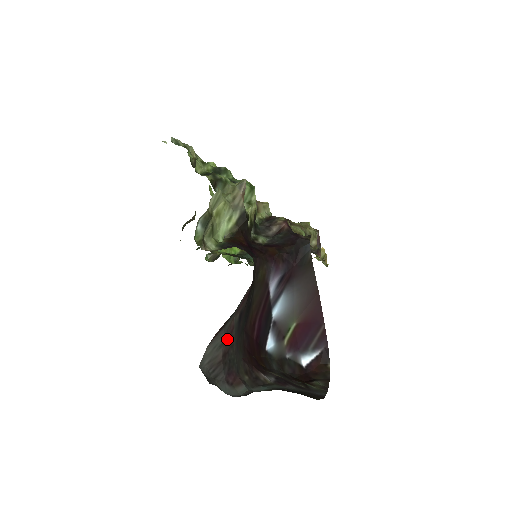
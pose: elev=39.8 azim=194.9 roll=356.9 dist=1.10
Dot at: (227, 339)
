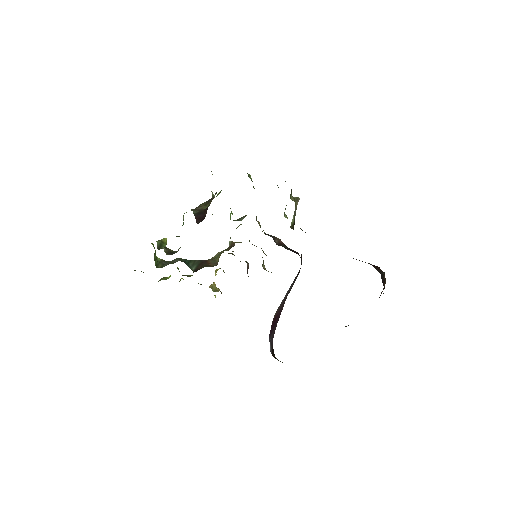
Dot at: occluded
